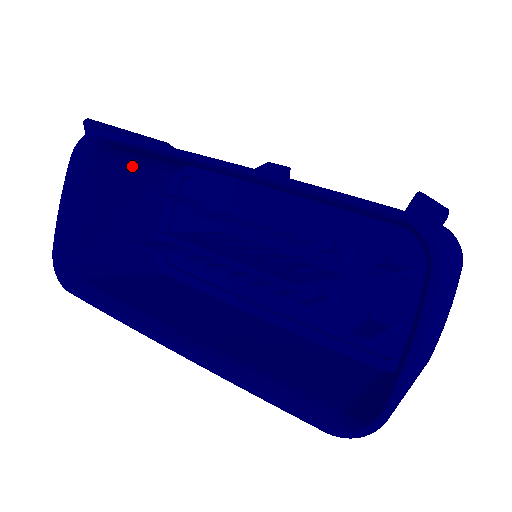
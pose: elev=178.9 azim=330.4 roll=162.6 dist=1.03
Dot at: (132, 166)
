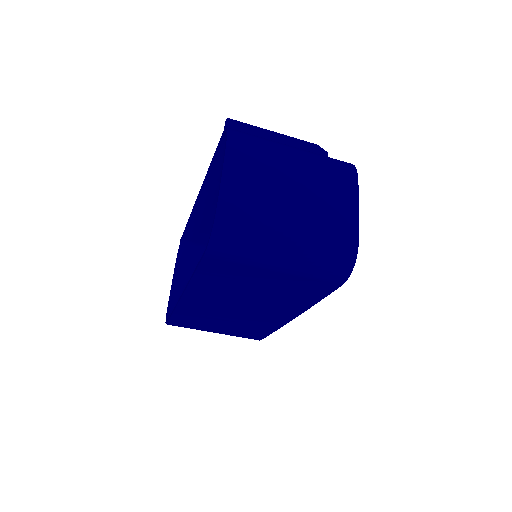
Dot at: occluded
